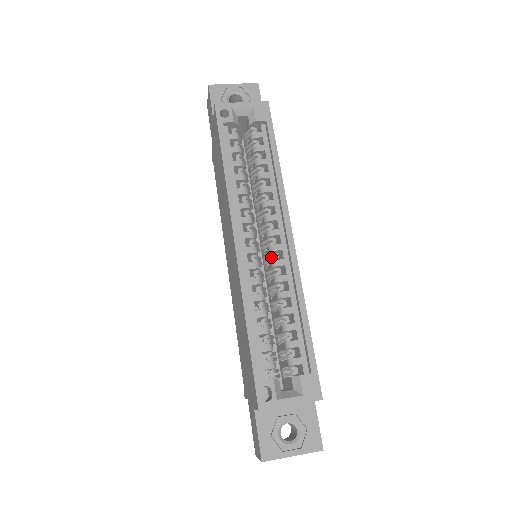
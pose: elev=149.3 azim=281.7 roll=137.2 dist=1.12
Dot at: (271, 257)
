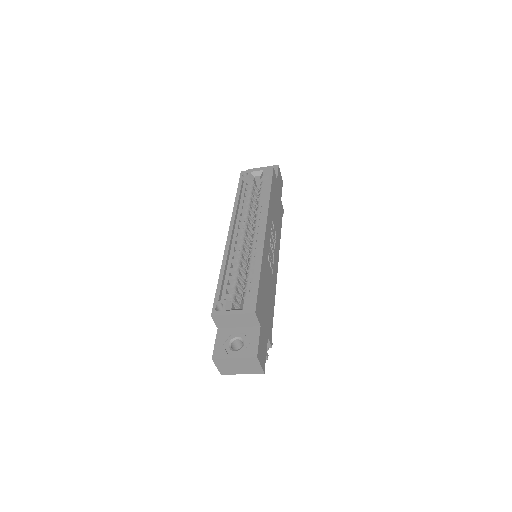
Dot at: occluded
